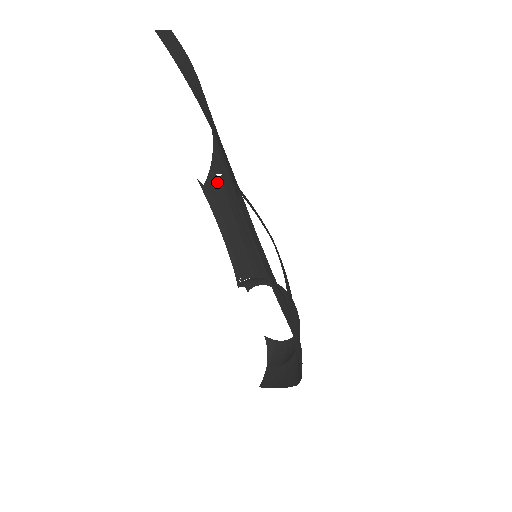
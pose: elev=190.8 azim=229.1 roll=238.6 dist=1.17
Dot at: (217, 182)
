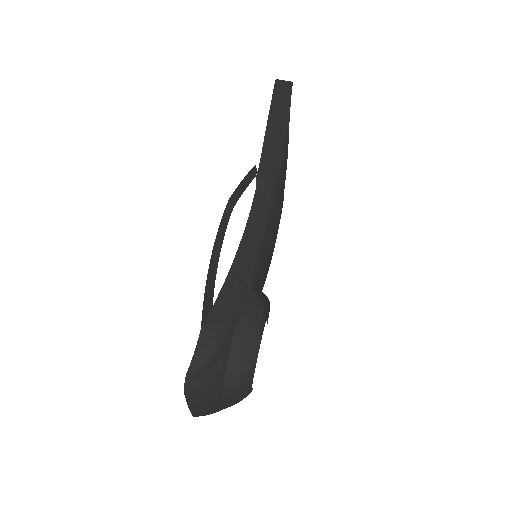
Dot at: (283, 200)
